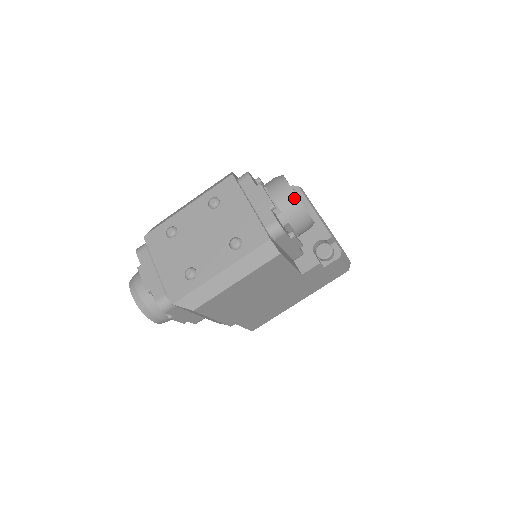
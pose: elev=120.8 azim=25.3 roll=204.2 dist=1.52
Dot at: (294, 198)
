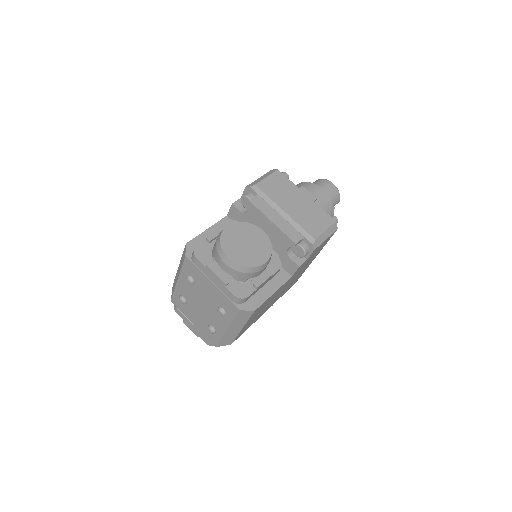
Dot at: (237, 267)
